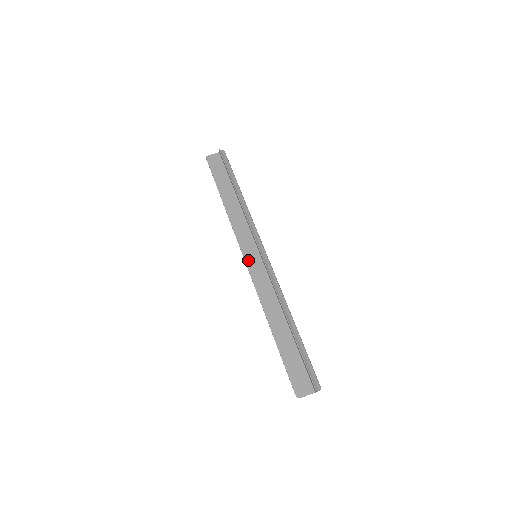
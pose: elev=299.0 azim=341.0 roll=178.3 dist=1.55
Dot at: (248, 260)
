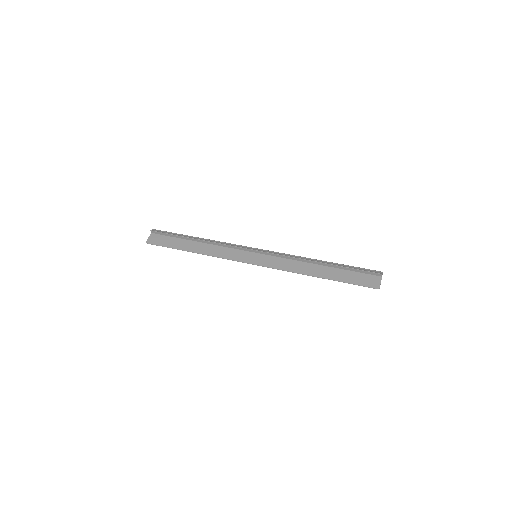
Dot at: (255, 262)
